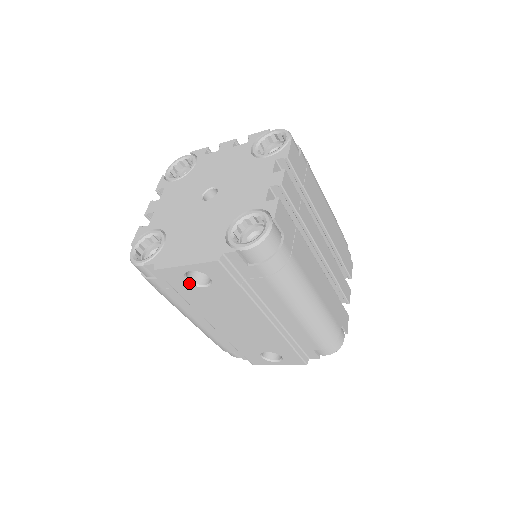
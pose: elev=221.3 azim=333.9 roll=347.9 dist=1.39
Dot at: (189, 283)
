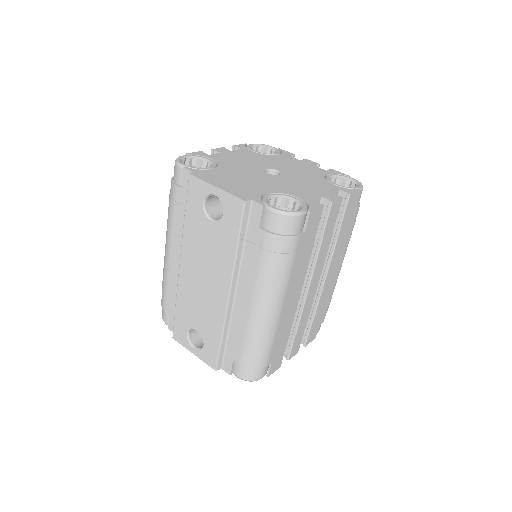
Dot at: (203, 207)
